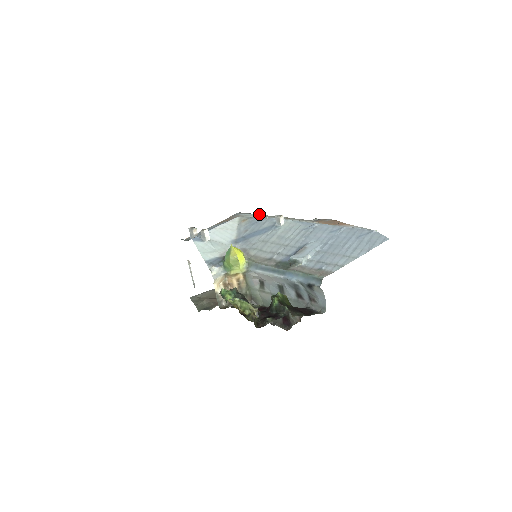
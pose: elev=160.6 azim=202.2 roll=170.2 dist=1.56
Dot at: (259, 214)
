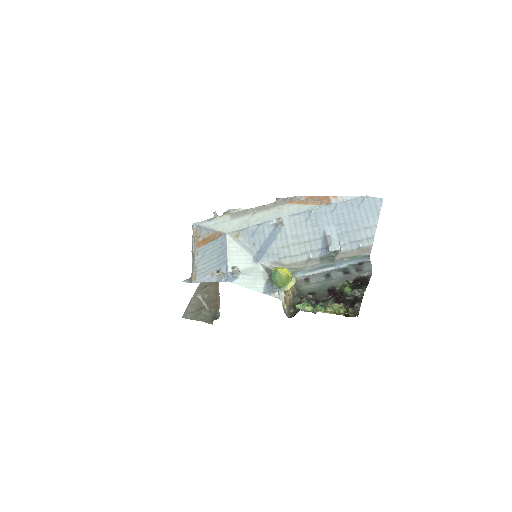
Dot at: (219, 217)
